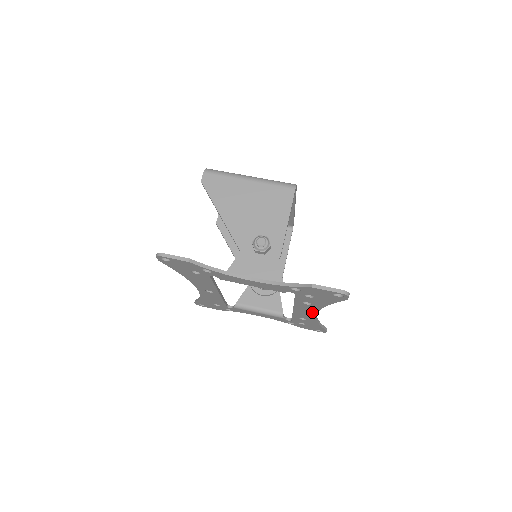
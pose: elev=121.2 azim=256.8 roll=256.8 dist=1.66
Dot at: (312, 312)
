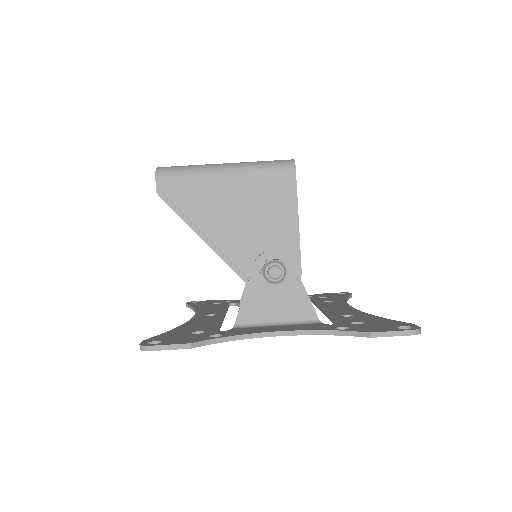
Dot at: occluded
